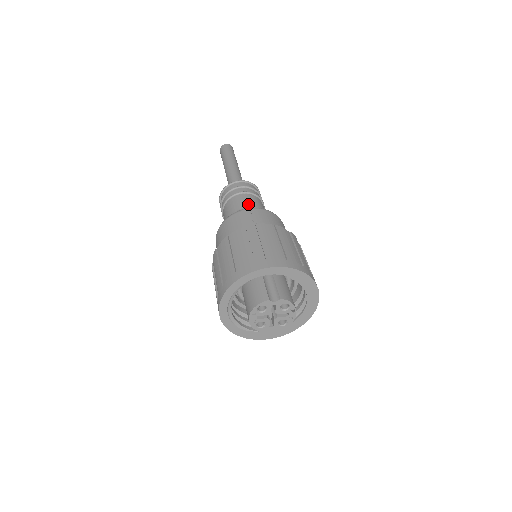
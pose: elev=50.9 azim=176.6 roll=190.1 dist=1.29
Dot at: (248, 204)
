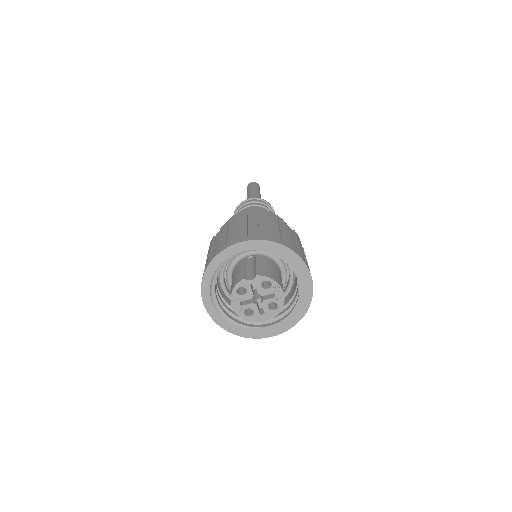
Dot at: occluded
